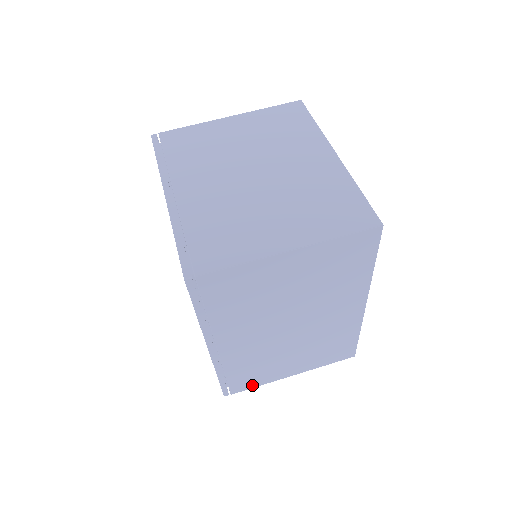
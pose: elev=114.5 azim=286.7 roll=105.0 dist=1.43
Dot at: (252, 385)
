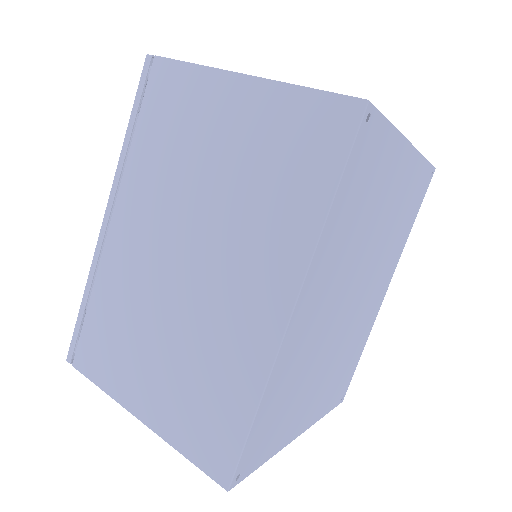
Dot at: (96, 373)
